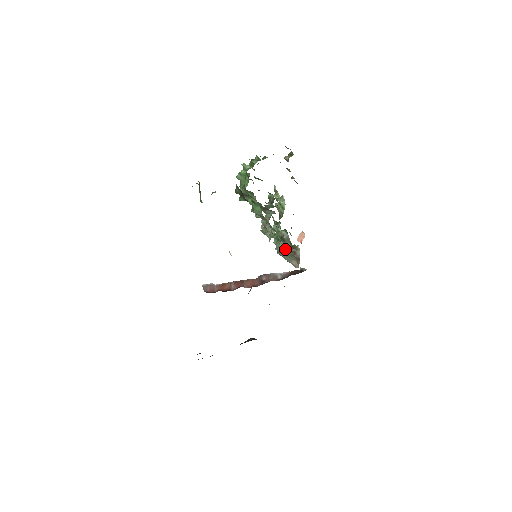
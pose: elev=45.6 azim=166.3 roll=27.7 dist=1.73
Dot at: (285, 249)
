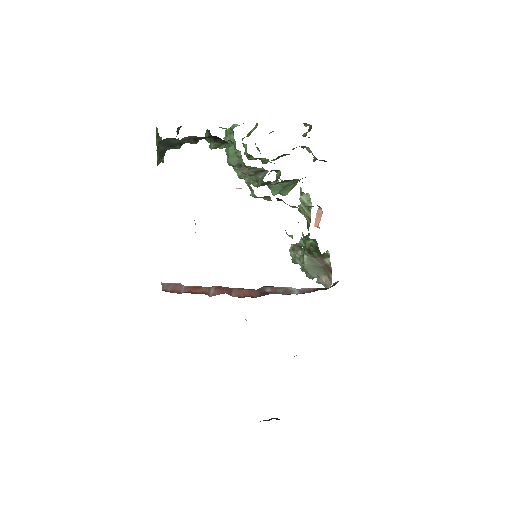
Dot at: (308, 257)
